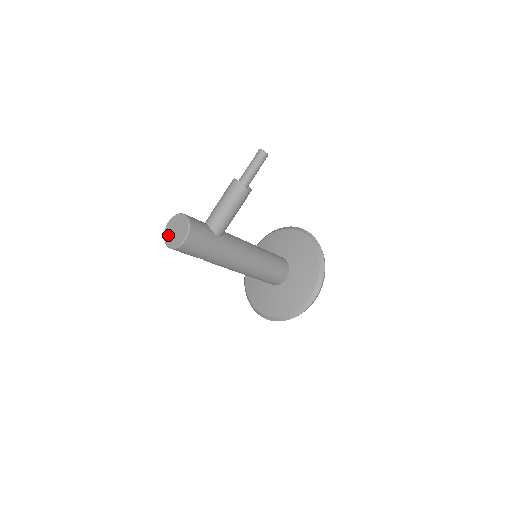
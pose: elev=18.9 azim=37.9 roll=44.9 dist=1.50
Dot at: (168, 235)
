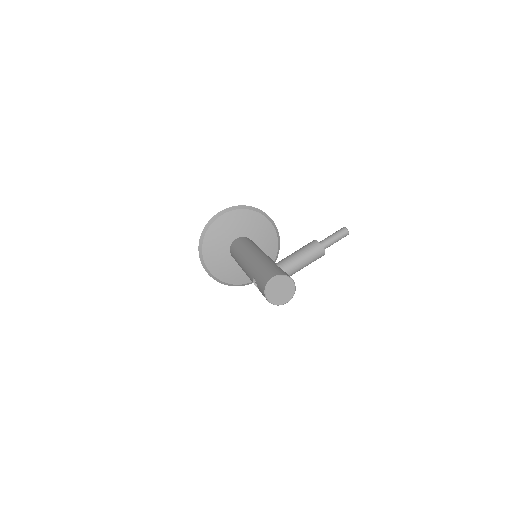
Dot at: (271, 291)
